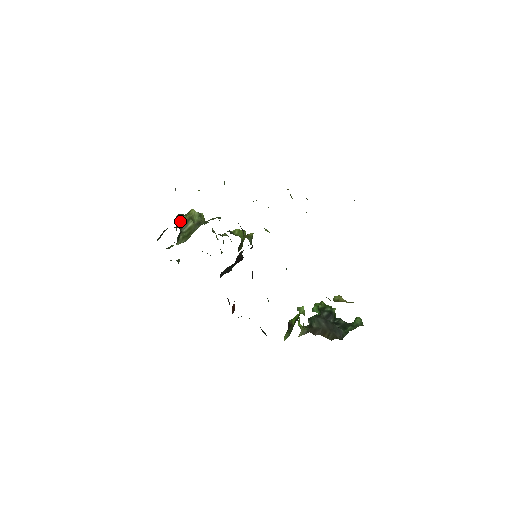
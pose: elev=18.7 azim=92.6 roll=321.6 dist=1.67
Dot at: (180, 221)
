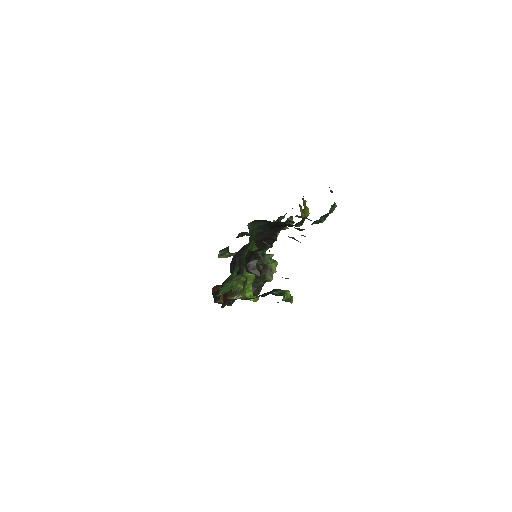
Dot at: occluded
